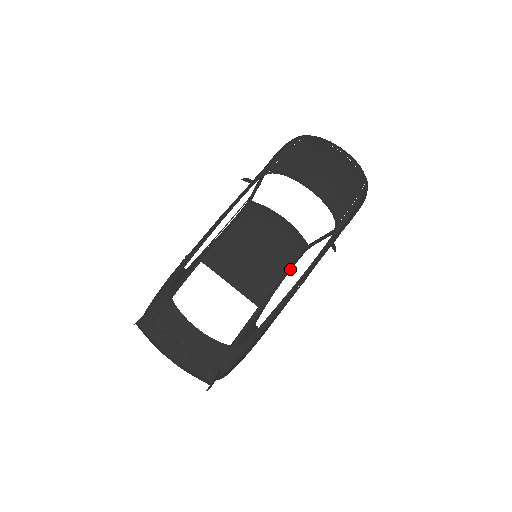
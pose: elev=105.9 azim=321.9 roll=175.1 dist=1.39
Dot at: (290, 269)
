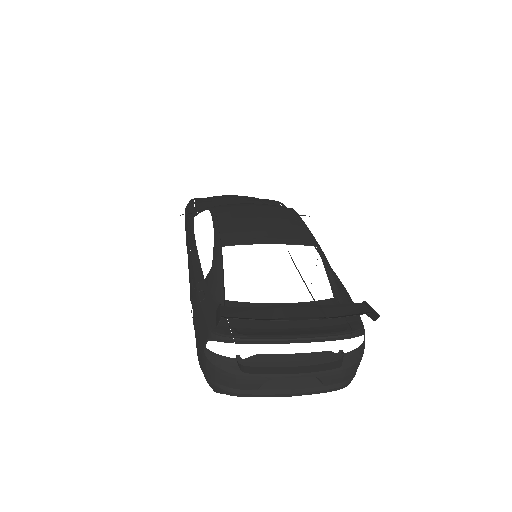
Dot at: occluded
